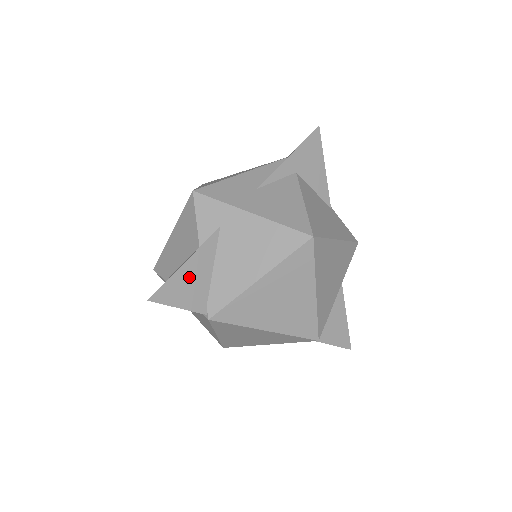
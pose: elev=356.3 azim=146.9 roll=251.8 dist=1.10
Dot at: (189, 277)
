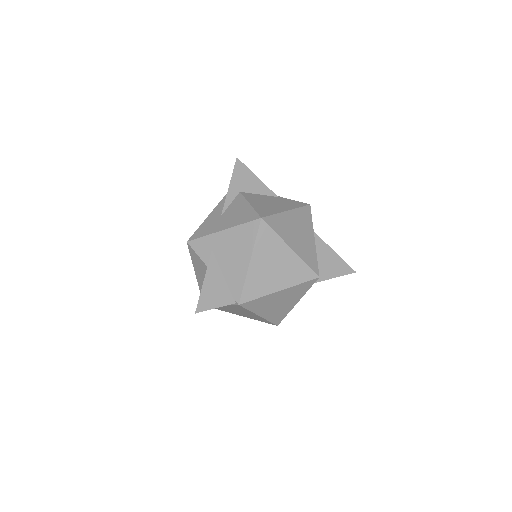
Dot at: (211, 288)
